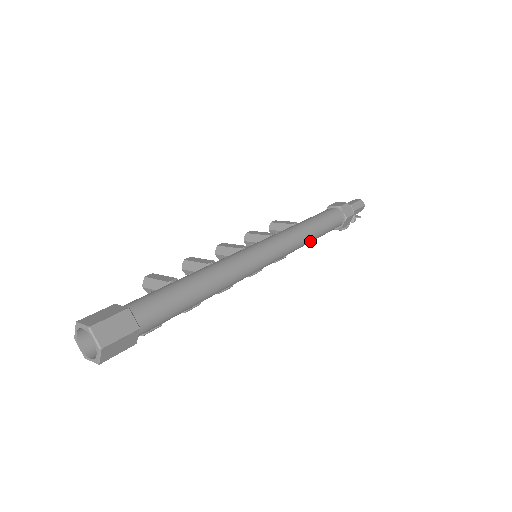
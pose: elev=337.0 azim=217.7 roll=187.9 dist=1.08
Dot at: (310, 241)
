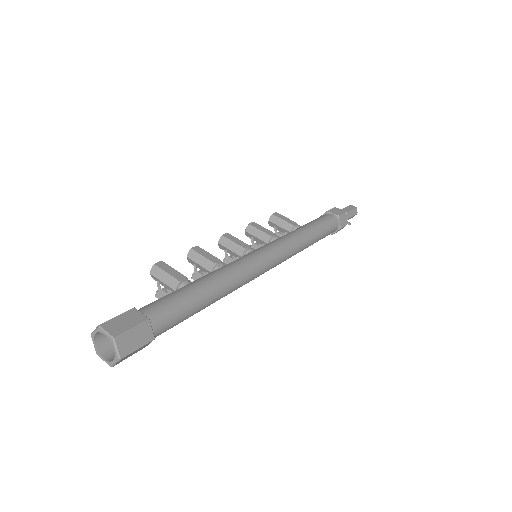
Dot at: (305, 248)
